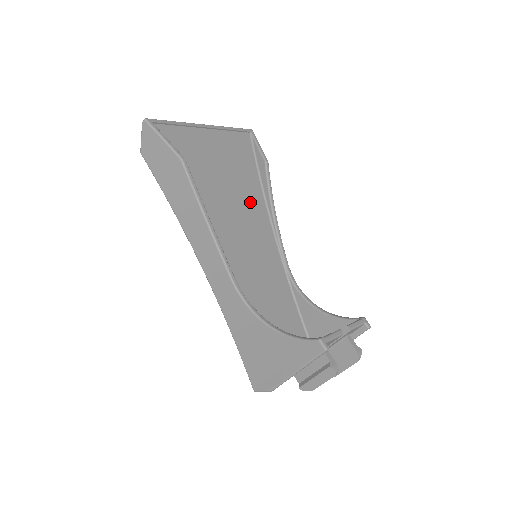
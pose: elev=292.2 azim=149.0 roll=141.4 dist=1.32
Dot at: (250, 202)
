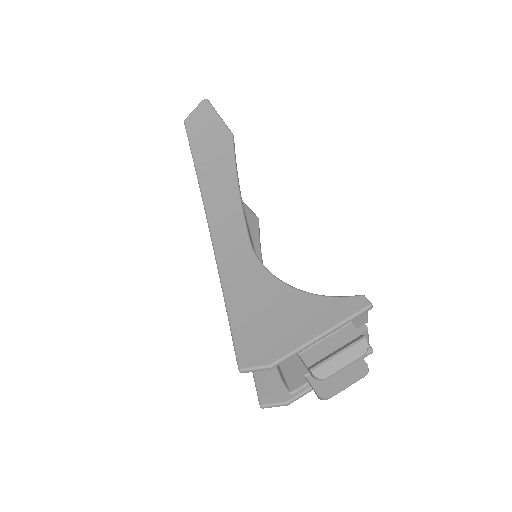
Dot at: occluded
